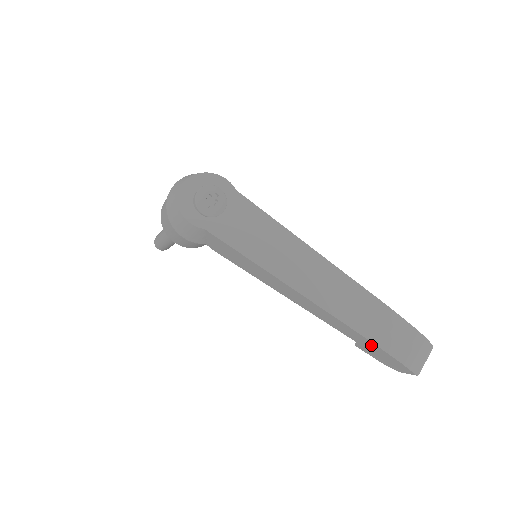
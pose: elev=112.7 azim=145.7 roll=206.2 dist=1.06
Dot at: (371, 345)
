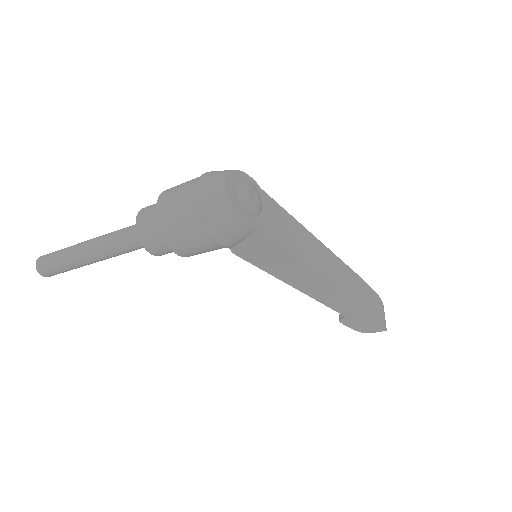
Dot at: (364, 314)
